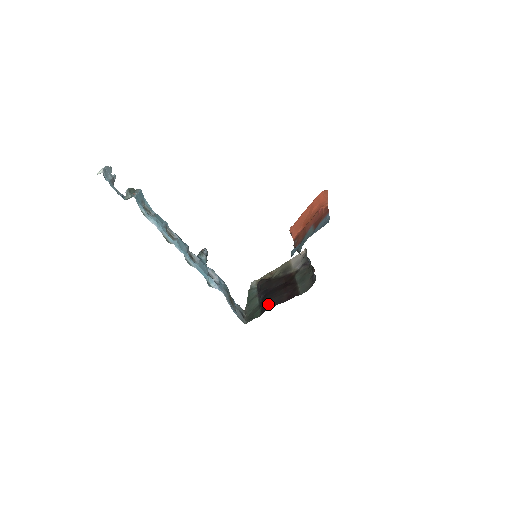
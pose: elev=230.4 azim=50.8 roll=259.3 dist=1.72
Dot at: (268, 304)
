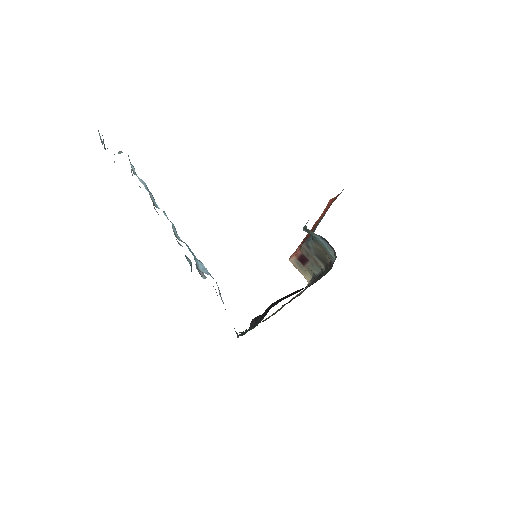
Dot at: (274, 303)
